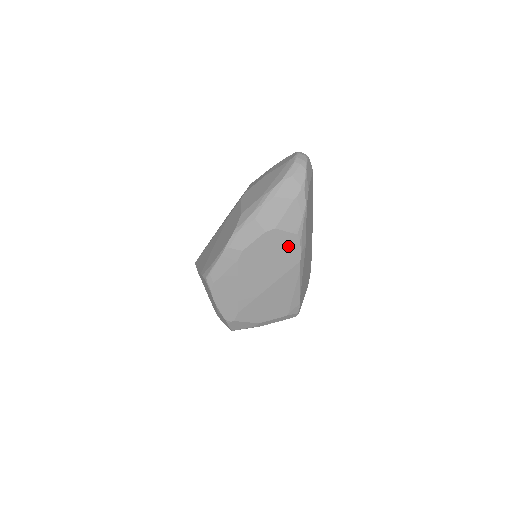
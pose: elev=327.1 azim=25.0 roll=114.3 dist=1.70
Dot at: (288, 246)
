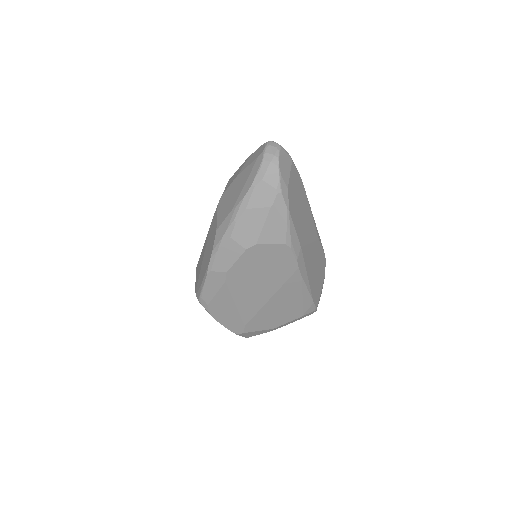
Dot at: (278, 257)
